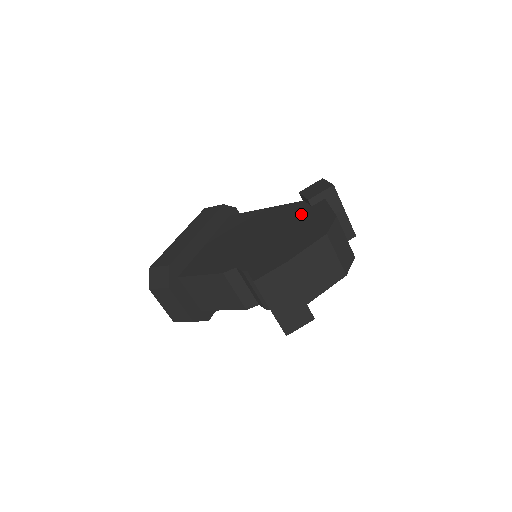
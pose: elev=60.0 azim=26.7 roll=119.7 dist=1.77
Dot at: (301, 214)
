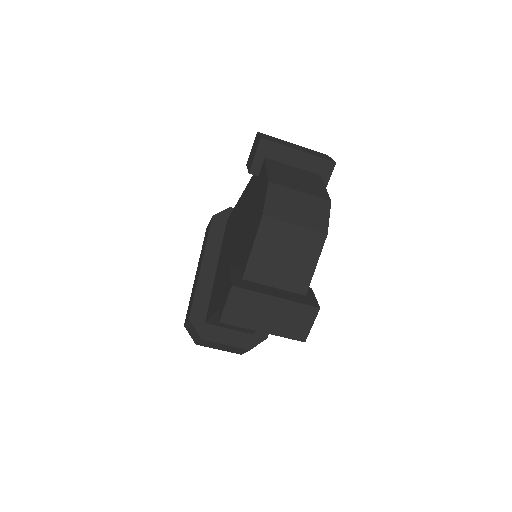
Dot at: (253, 193)
